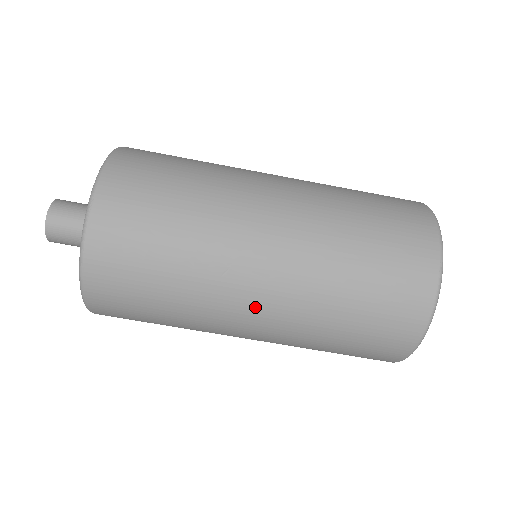
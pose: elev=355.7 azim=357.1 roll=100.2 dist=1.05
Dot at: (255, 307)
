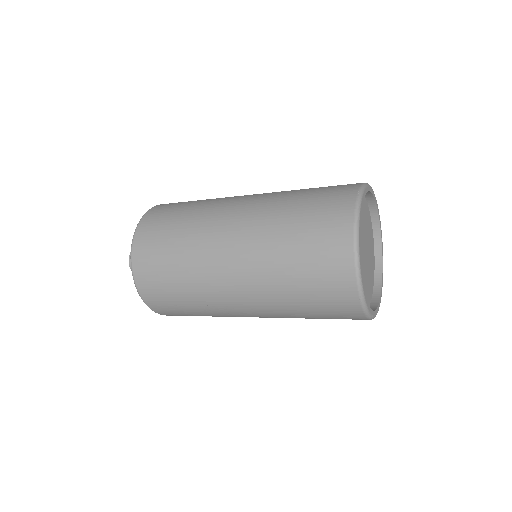
Dot at: occluded
